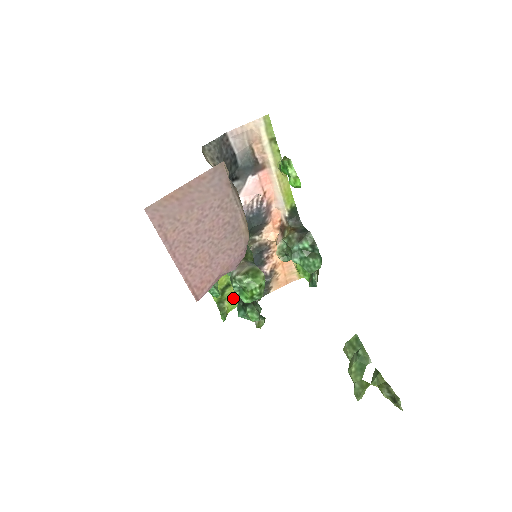
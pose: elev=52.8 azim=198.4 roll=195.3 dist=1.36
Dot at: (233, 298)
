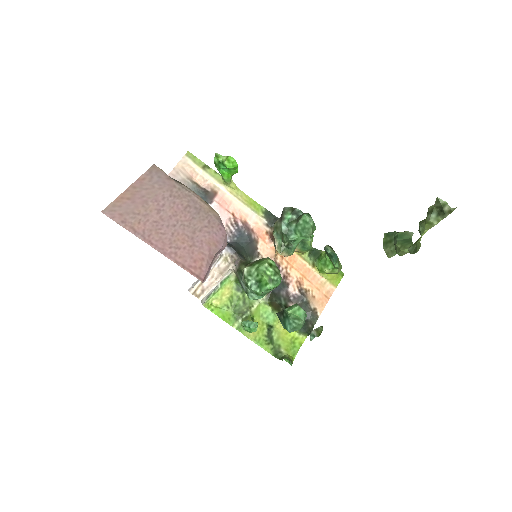
Dot at: (286, 342)
